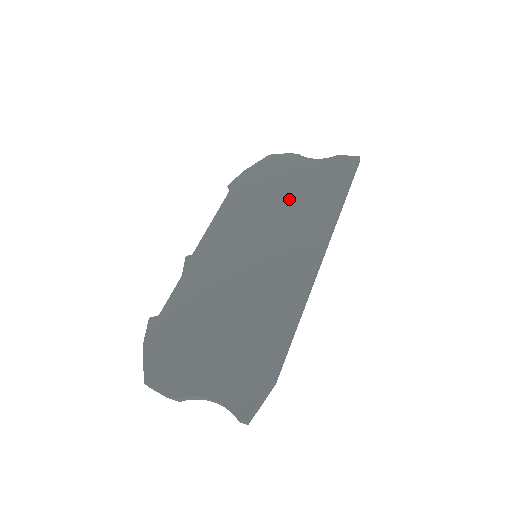
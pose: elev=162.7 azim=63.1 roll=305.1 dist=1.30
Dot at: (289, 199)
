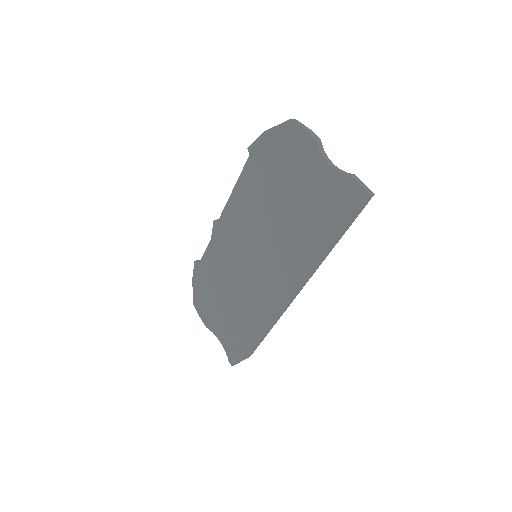
Dot at: (289, 212)
